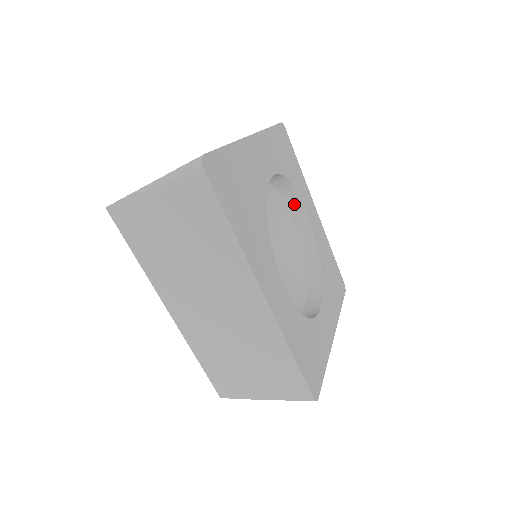
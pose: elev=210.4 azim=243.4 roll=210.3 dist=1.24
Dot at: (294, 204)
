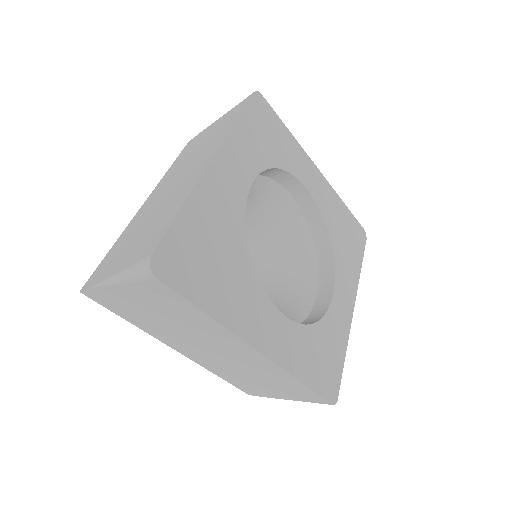
Dot at: (289, 182)
